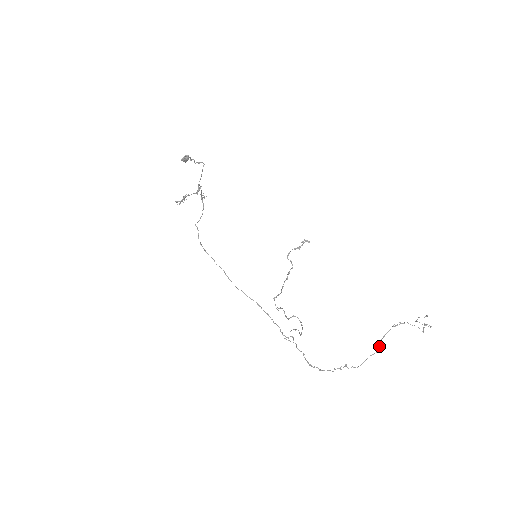
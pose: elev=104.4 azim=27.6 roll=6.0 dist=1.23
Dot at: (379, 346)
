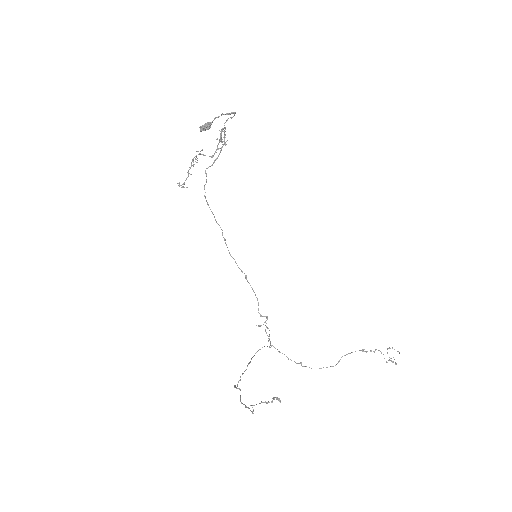
Dot at: (339, 360)
